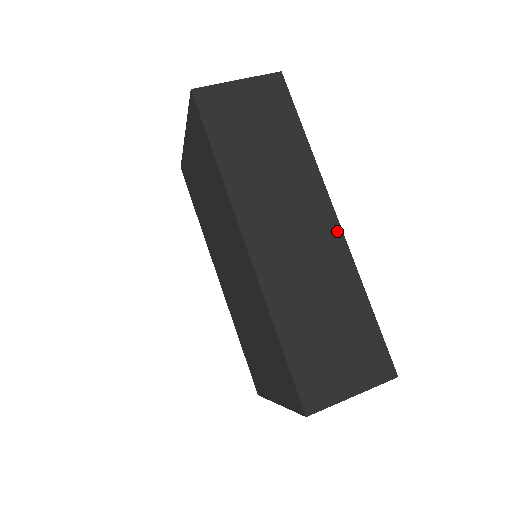
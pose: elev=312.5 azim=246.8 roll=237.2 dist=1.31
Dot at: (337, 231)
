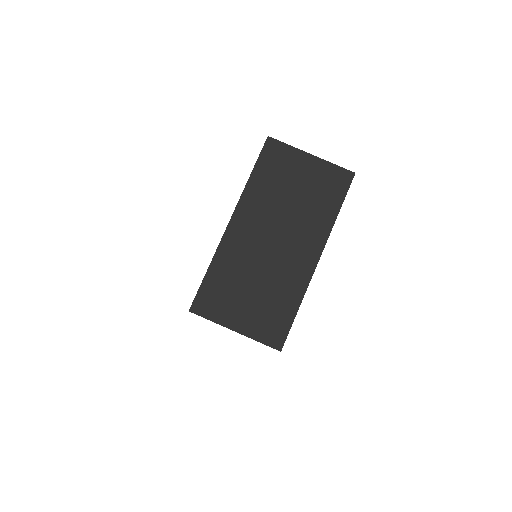
Dot at: occluded
